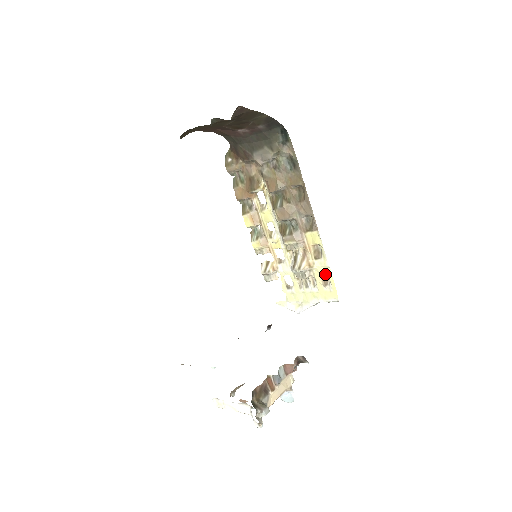
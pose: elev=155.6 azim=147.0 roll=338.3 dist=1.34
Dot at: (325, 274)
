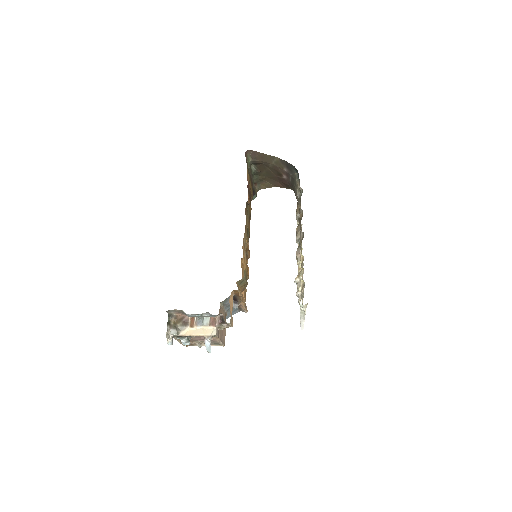
Dot at: (304, 282)
